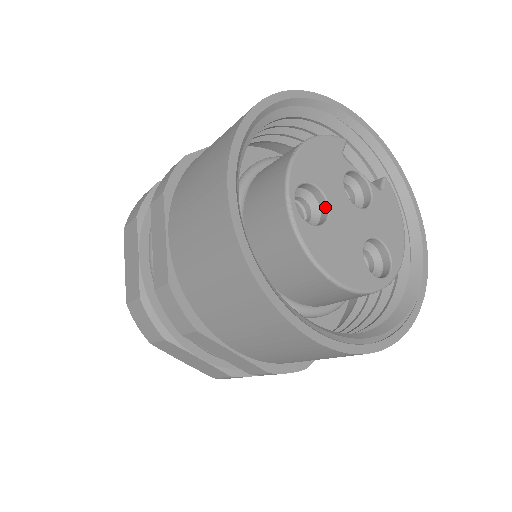
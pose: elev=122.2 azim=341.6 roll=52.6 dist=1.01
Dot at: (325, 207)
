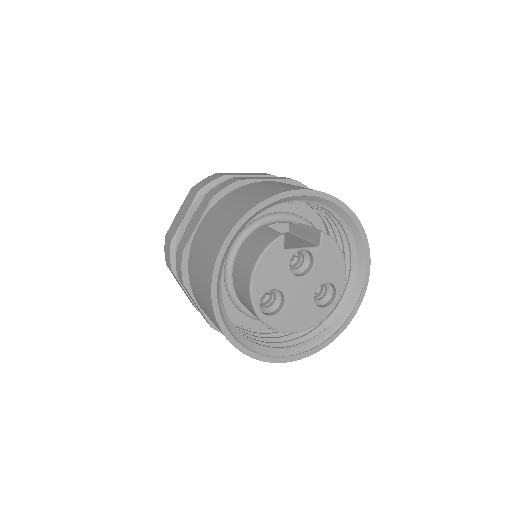
Dot at: (282, 294)
